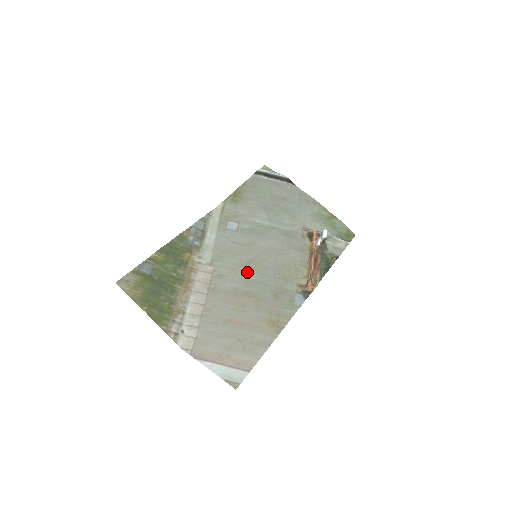
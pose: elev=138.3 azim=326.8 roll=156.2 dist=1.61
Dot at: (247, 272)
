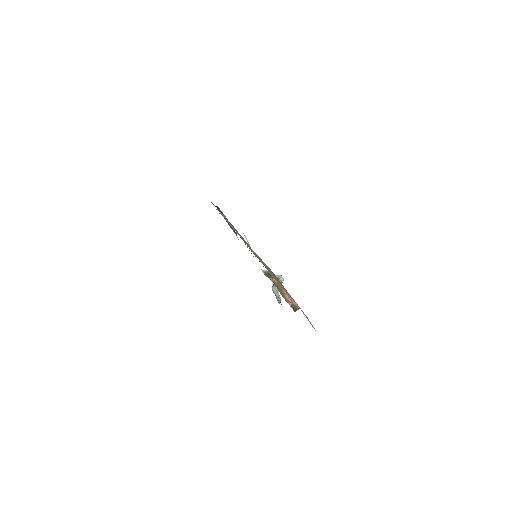
Dot at: occluded
